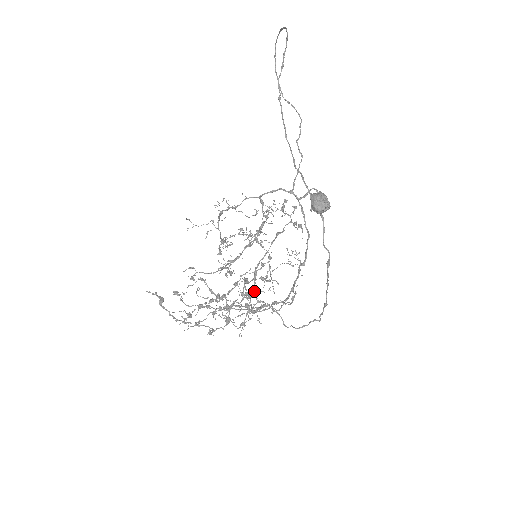
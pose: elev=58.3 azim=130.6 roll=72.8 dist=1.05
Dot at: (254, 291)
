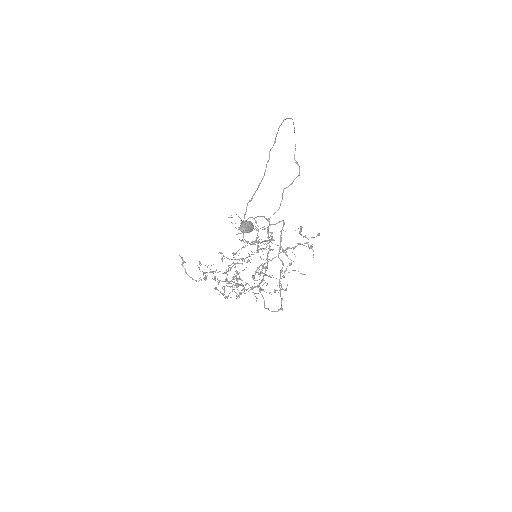
Dot at: (253, 279)
